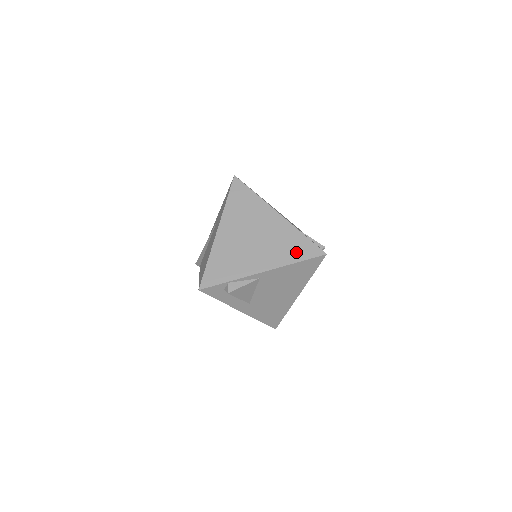
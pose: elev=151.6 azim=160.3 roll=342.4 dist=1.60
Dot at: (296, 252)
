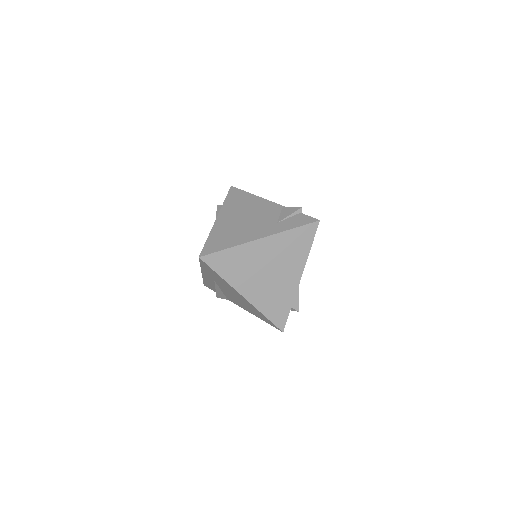
Dot at: (303, 244)
